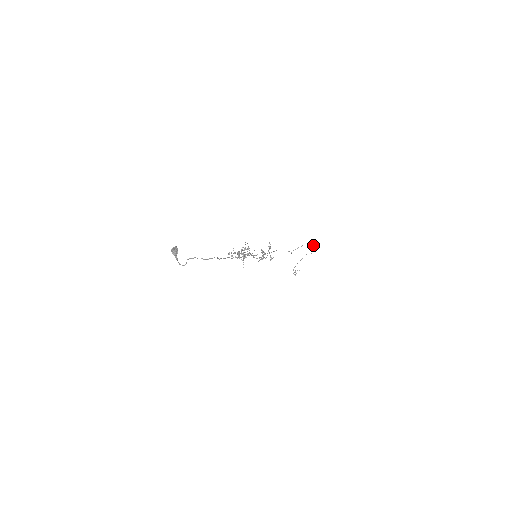
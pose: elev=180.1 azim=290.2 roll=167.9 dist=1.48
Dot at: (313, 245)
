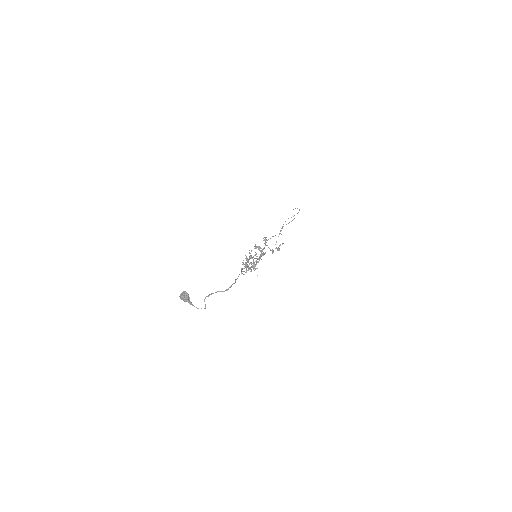
Dot at: (294, 215)
